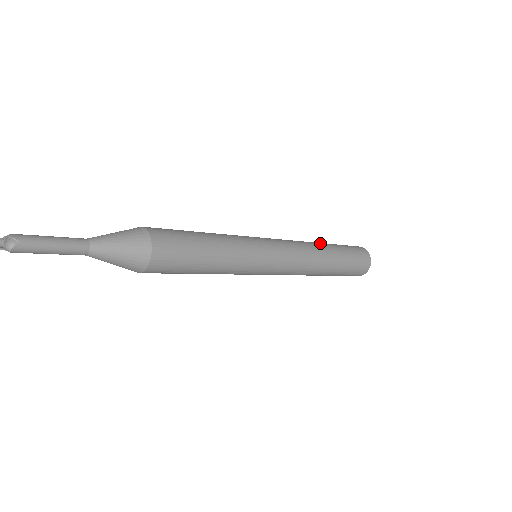
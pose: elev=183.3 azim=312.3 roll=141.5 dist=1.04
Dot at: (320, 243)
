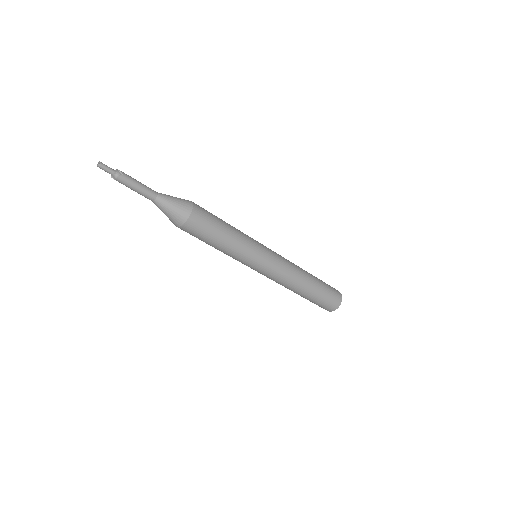
Dot at: occluded
